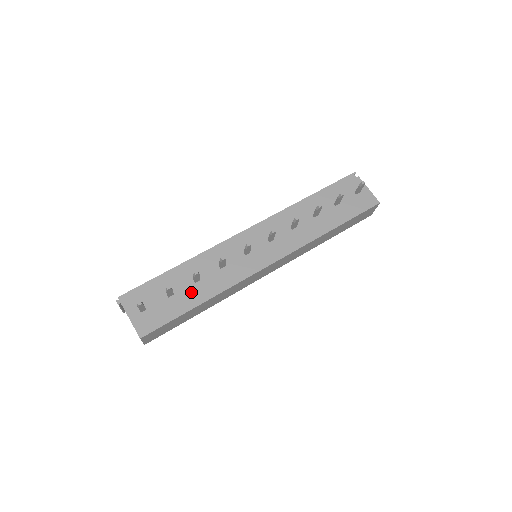
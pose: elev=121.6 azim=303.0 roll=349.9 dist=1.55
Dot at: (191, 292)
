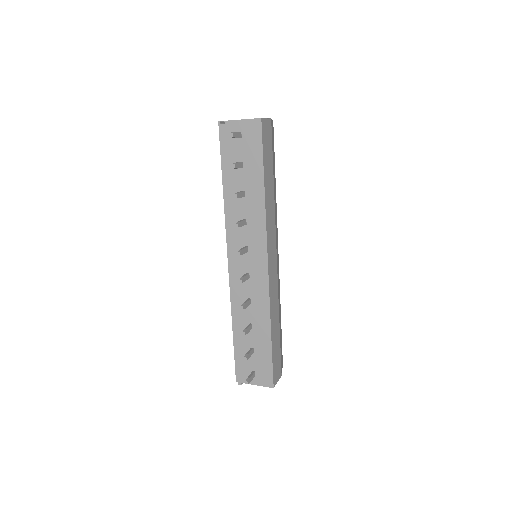
Dot at: (258, 336)
